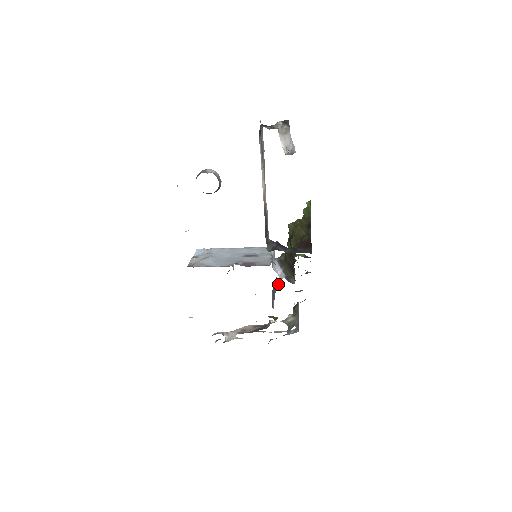
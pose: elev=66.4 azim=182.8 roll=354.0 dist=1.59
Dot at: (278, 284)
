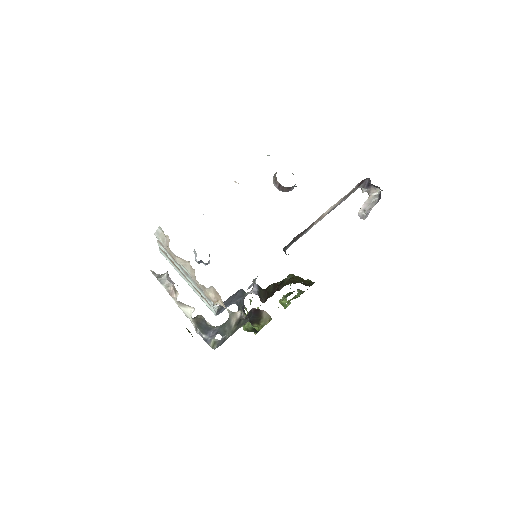
Dot at: (243, 296)
